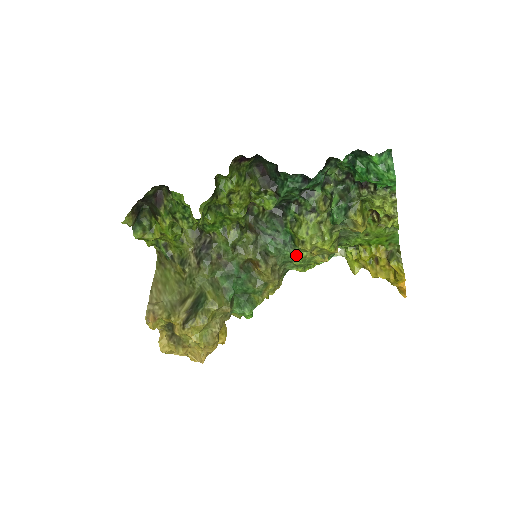
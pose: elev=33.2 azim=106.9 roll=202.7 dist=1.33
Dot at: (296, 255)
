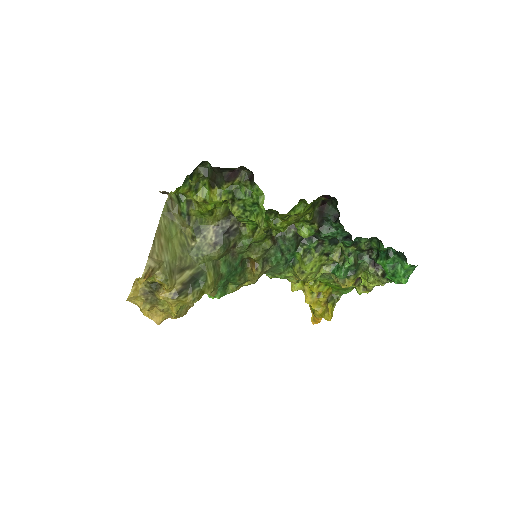
Dot at: (284, 272)
